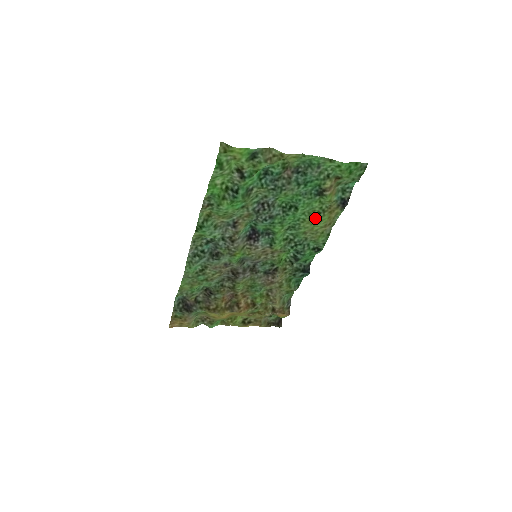
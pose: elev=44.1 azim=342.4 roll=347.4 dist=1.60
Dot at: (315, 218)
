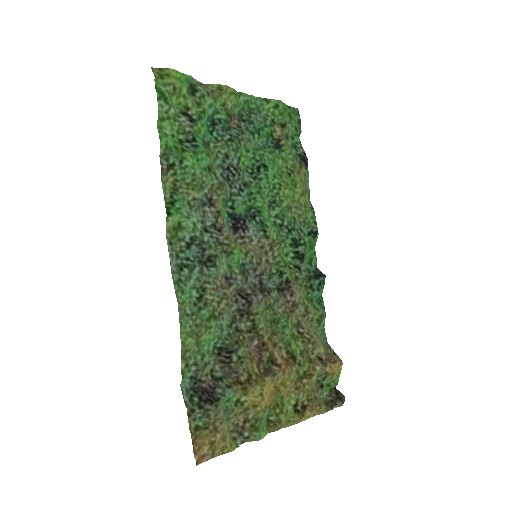
Dot at: (289, 181)
